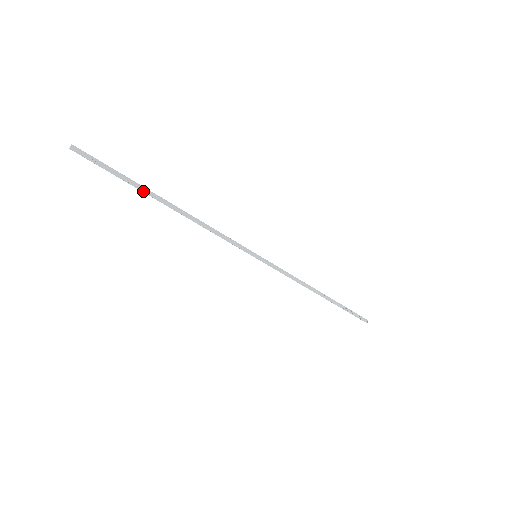
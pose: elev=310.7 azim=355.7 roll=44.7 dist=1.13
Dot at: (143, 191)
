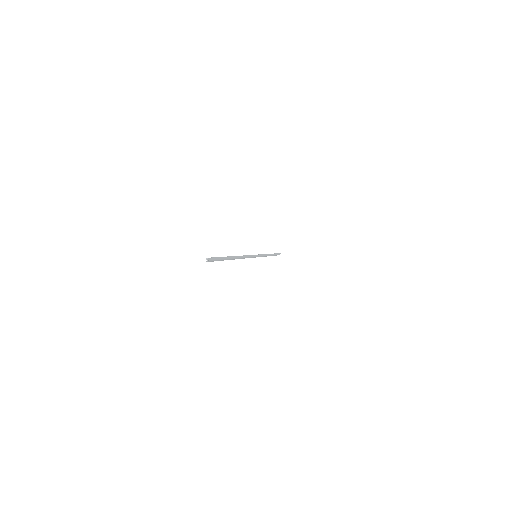
Dot at: occluded
